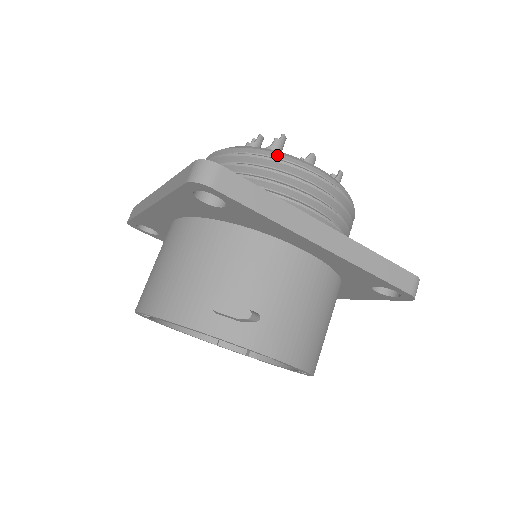
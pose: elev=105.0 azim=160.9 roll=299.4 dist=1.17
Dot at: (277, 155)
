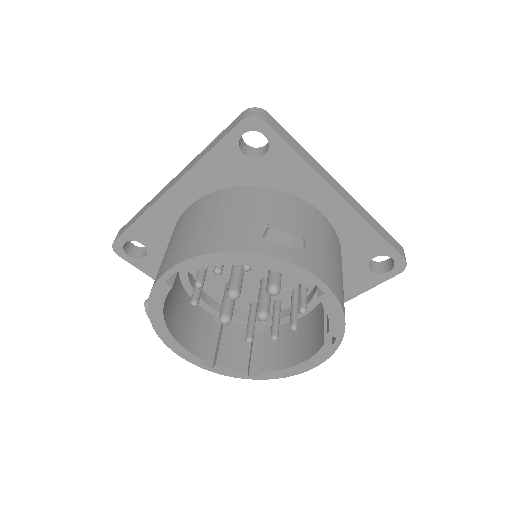
Dot at: occluded
